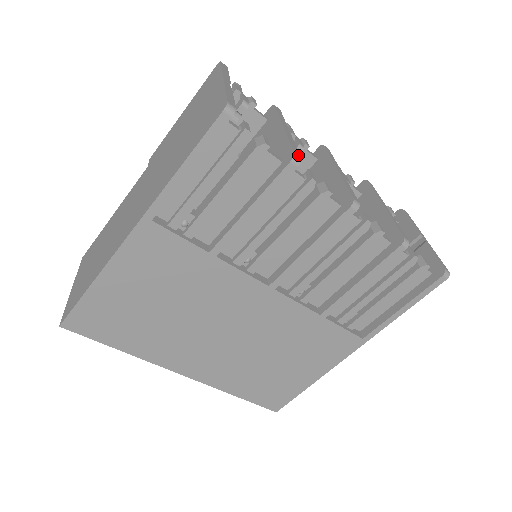
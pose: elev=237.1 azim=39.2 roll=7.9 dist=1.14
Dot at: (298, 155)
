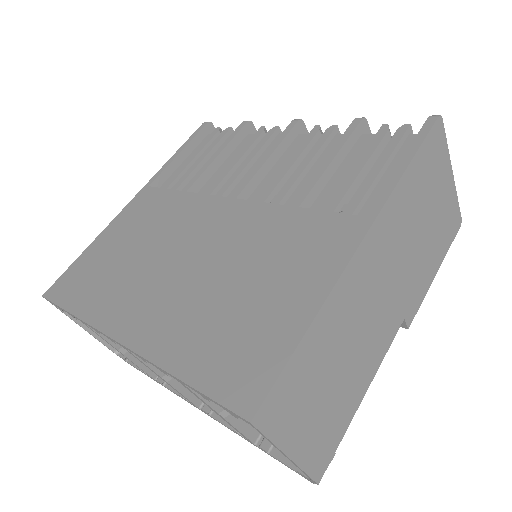
Dot at: (251, 124)
